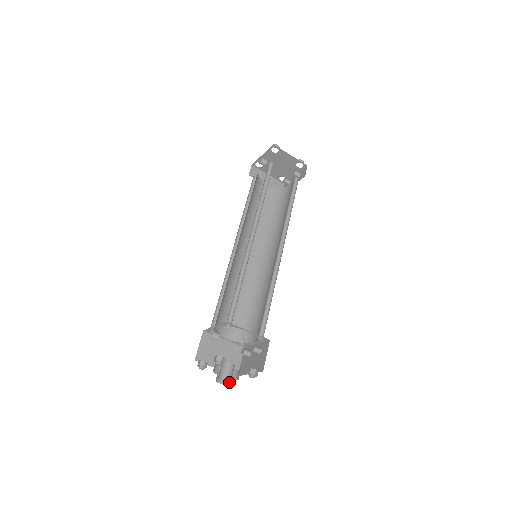
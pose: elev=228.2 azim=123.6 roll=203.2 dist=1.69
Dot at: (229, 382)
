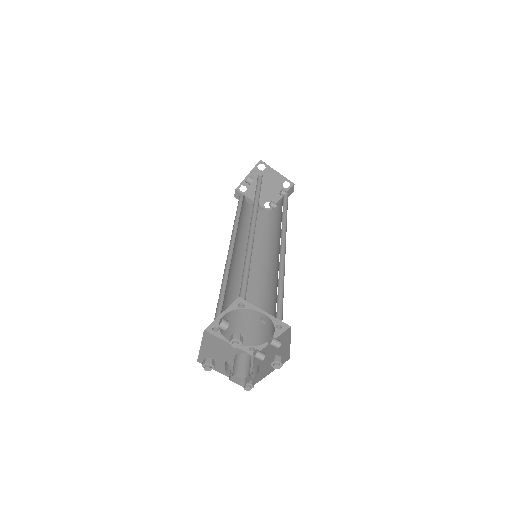
Dot at: (248, 376)
